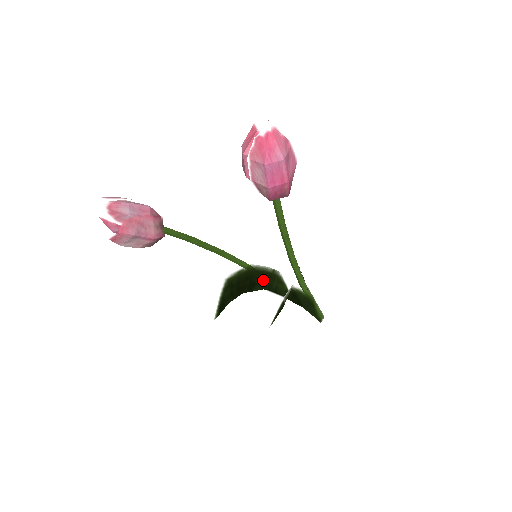
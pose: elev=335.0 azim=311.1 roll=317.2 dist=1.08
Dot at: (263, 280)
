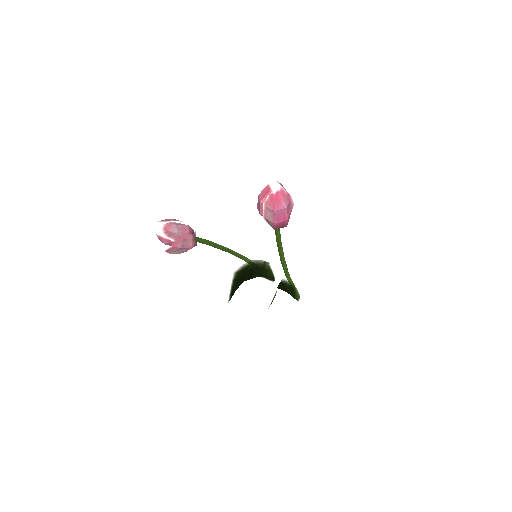
Dot at: (257, 270)
